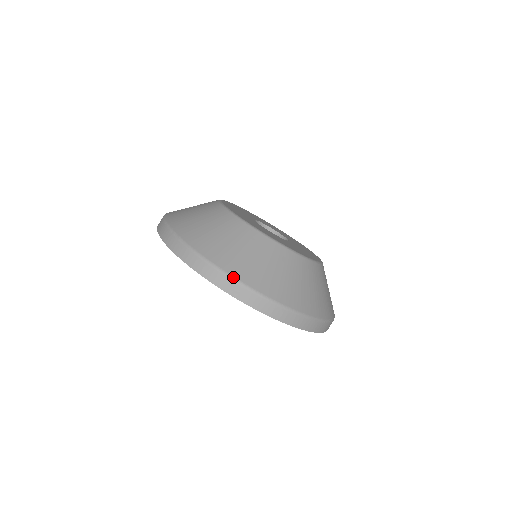
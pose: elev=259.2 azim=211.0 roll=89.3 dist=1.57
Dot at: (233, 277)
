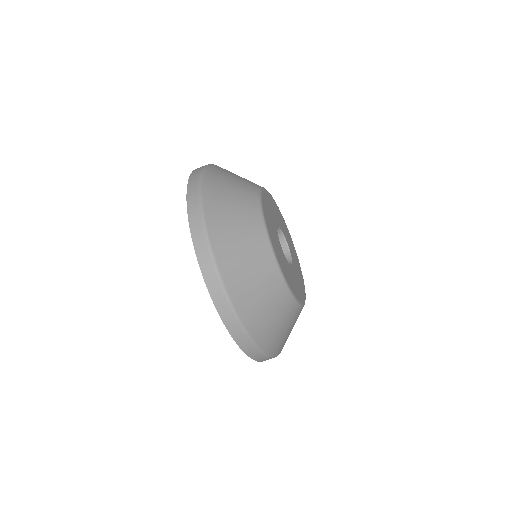
Dot at: (222, 279)
